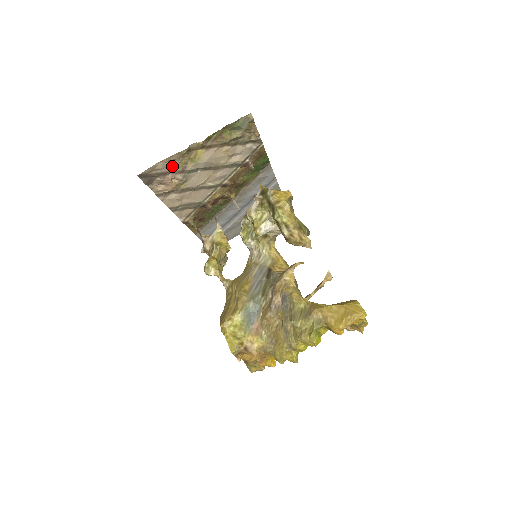
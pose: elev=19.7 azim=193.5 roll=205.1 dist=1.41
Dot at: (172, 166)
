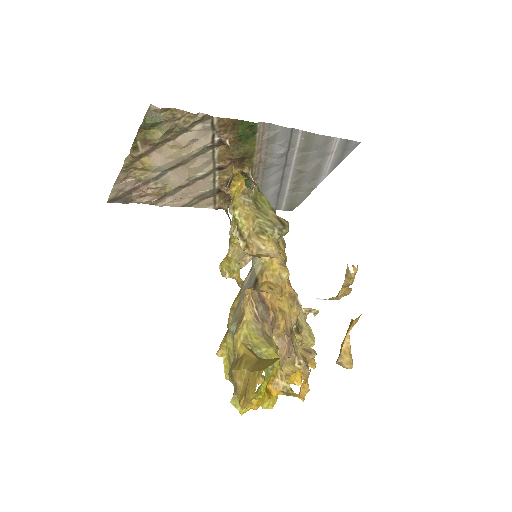
Dot at: (132, 182)
